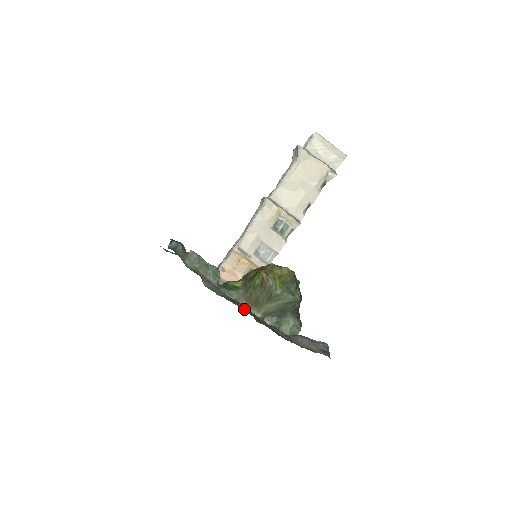
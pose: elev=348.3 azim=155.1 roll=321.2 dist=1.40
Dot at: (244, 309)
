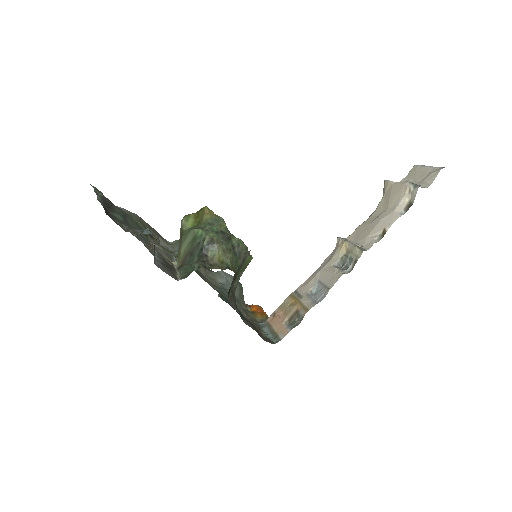
Dot at: (101, 196)
